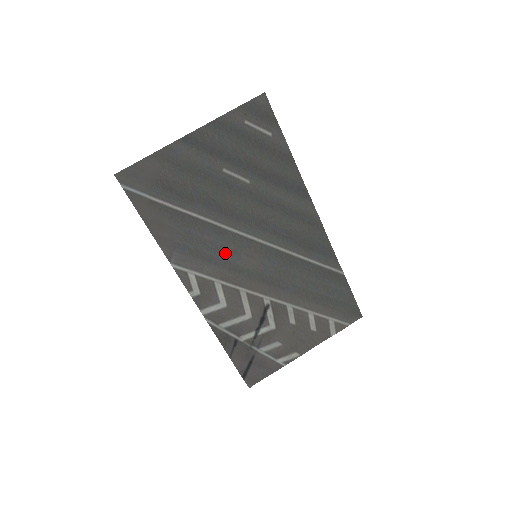
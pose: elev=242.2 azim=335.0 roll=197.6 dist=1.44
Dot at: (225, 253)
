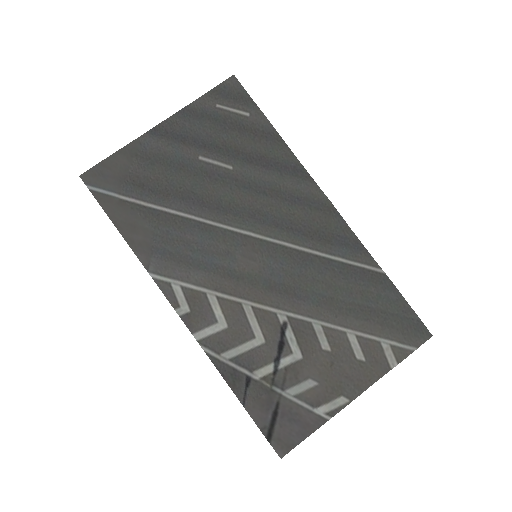
Dot at: (215, 255)
